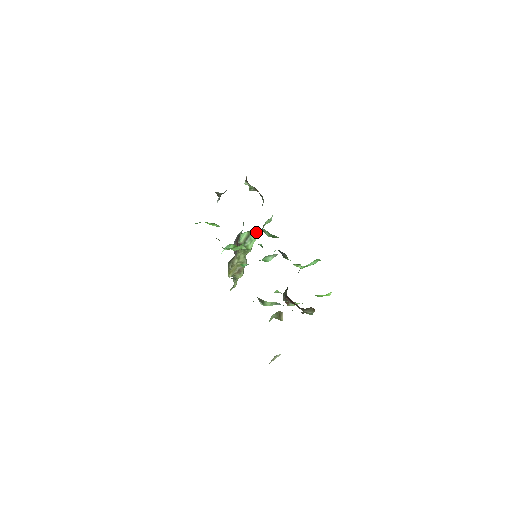
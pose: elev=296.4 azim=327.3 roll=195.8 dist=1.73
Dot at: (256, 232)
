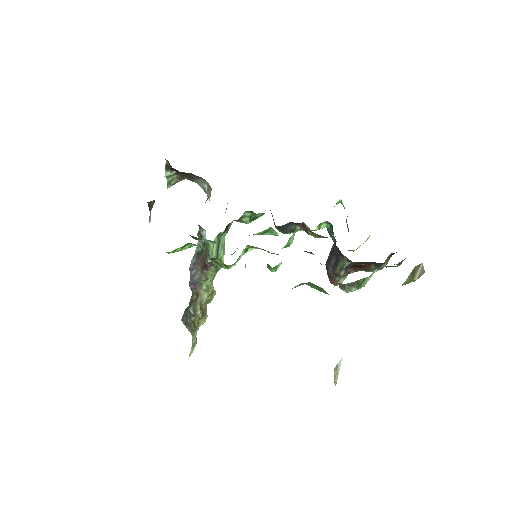
Dot at: (227, 229)
